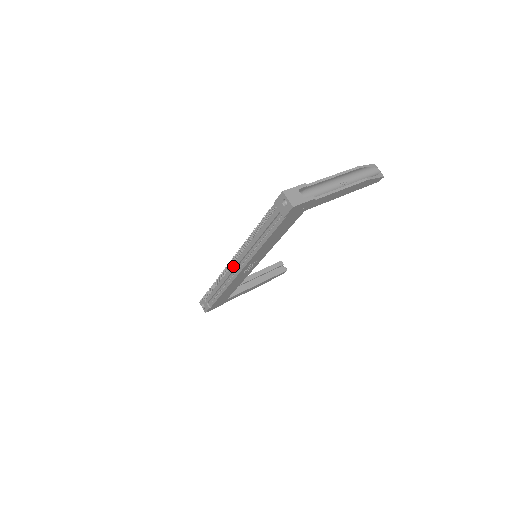
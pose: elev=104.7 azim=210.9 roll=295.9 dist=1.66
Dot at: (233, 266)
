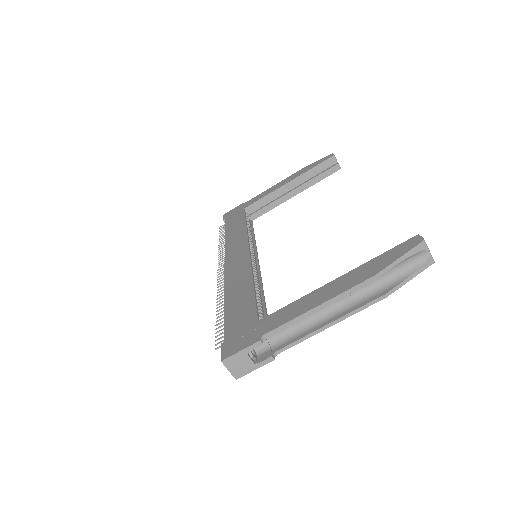
Dot at: occluded
